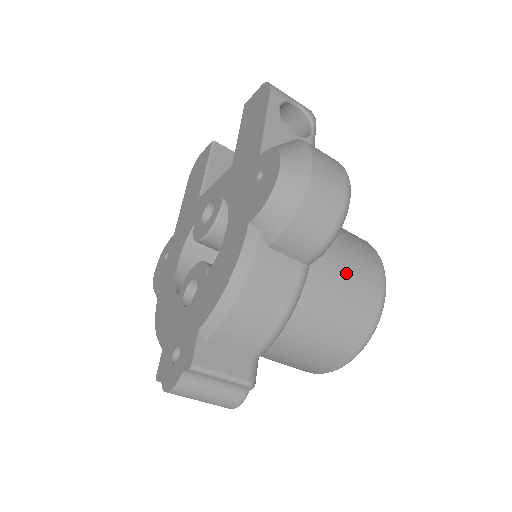
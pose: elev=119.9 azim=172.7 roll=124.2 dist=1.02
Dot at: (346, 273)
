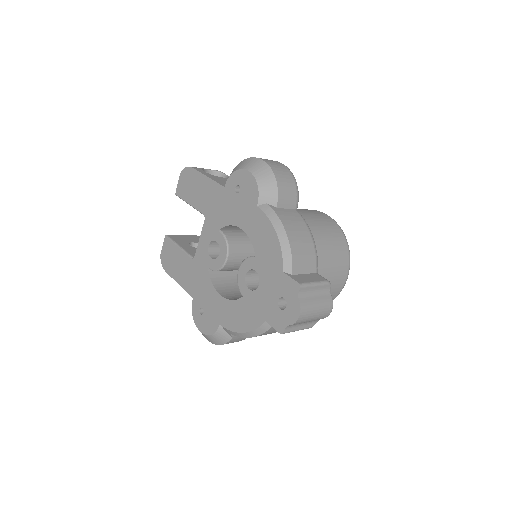
Dot at: (309, 216)
